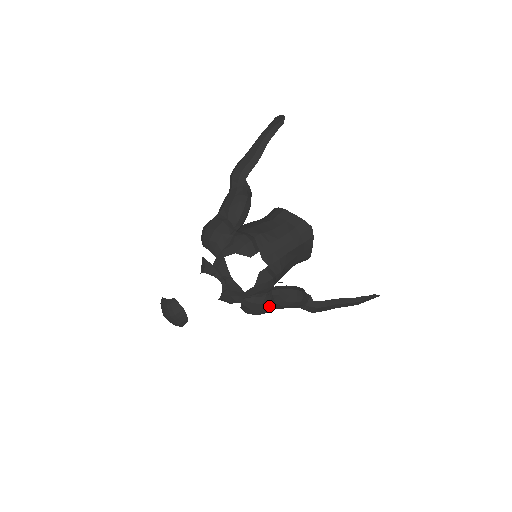
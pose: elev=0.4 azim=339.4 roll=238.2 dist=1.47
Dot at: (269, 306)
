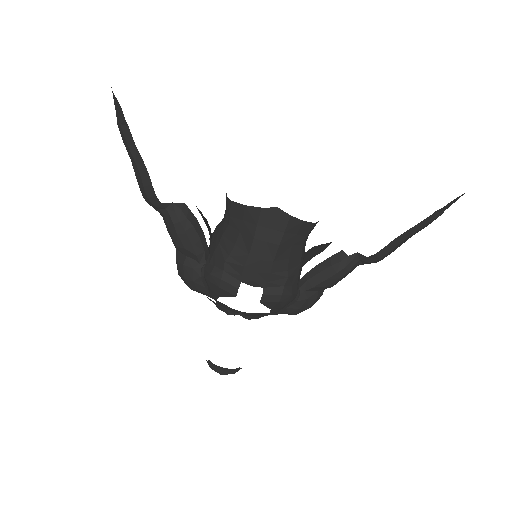
Dot at: (312, 301)
